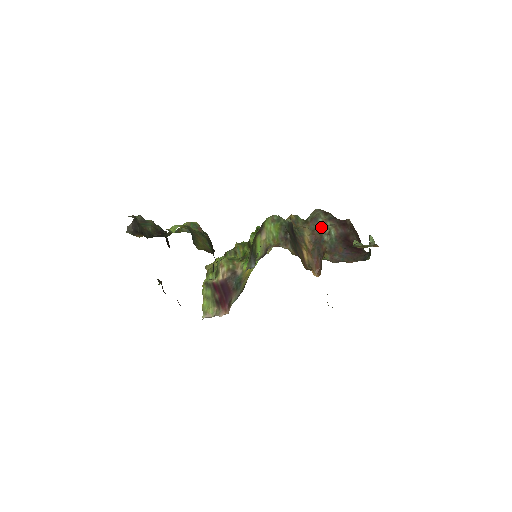
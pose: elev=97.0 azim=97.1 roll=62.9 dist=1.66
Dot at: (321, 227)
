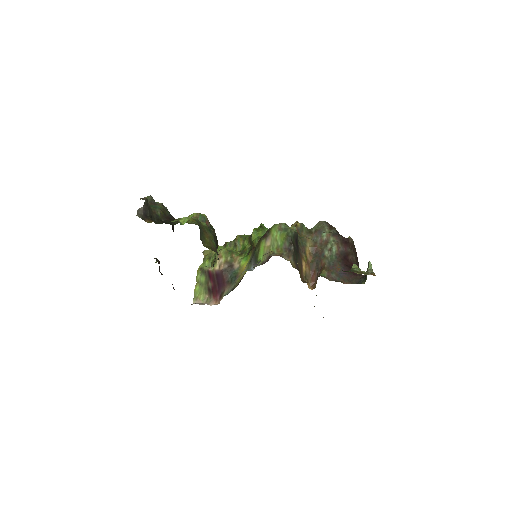
Dot at: (324, 241)
